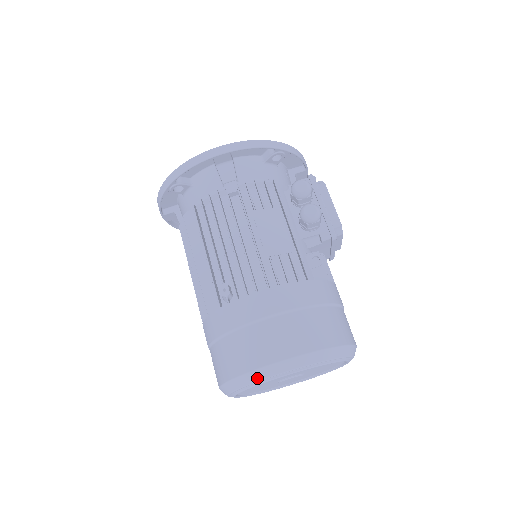
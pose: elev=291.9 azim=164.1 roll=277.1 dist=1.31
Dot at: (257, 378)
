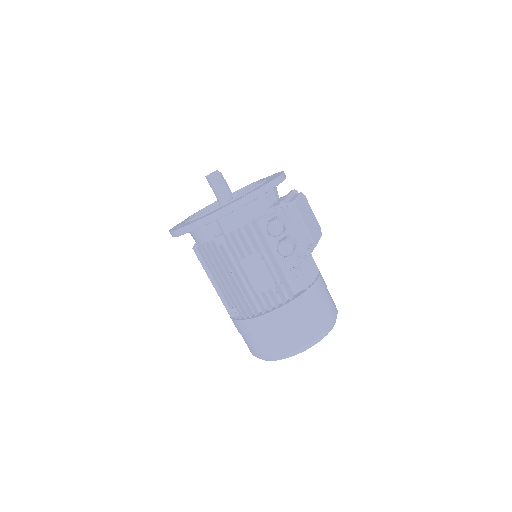
Dot at: (269, 360)
